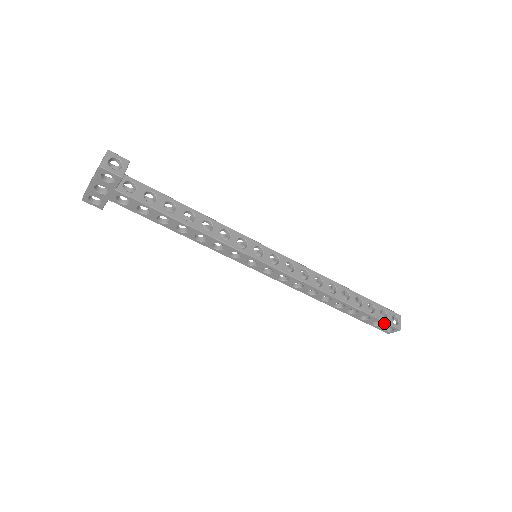
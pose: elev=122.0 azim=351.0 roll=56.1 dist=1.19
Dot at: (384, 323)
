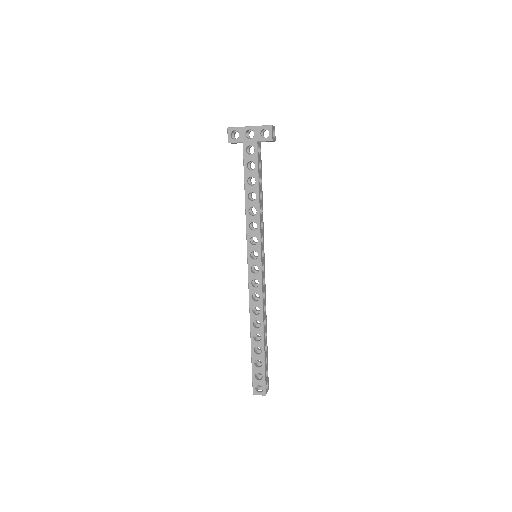
Dot at: (264, 379)
